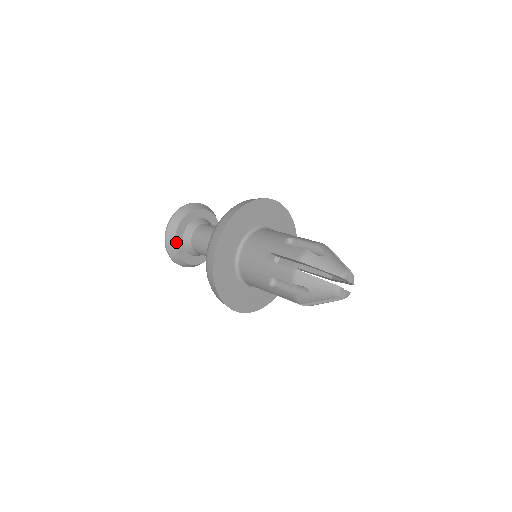
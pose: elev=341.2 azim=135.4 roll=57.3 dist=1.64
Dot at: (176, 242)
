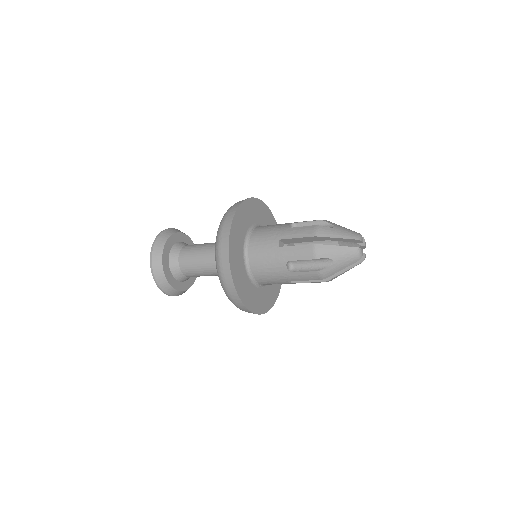
Dot at: (164, 269)
